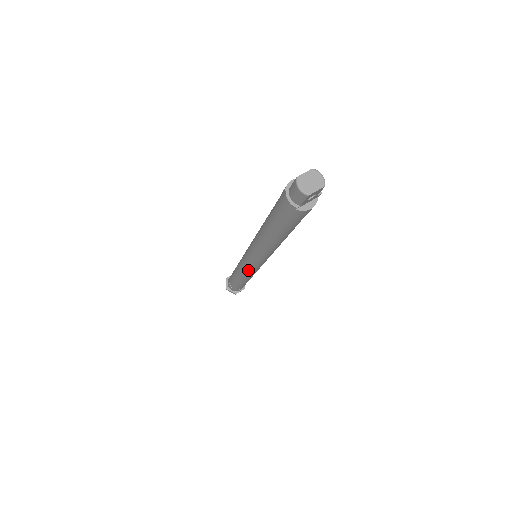
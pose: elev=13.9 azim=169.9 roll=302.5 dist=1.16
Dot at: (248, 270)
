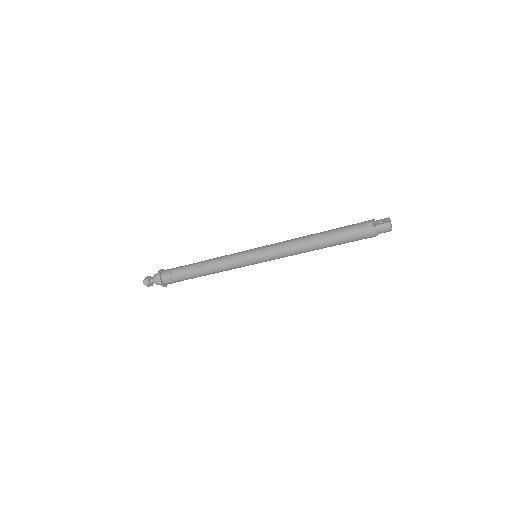
Dot at: (242, 266)
